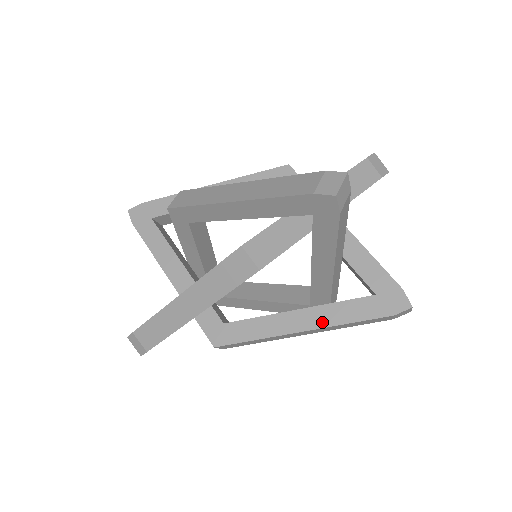
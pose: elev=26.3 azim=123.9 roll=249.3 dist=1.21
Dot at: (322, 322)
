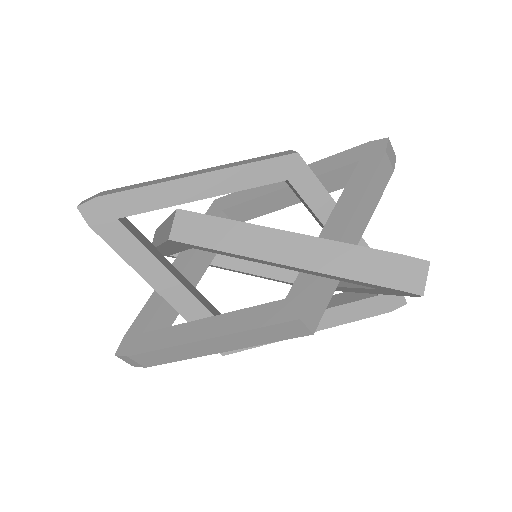
Dot at: (329, 323)
